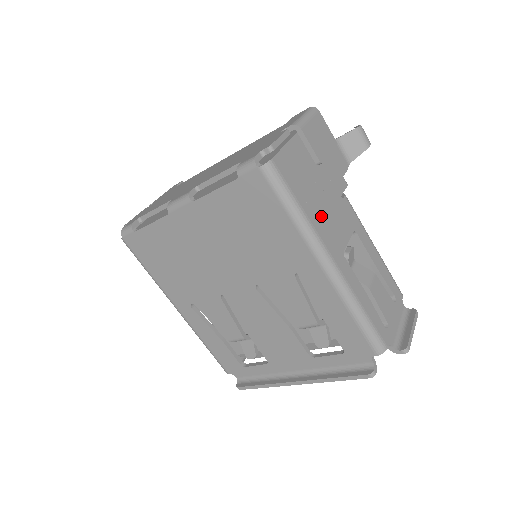
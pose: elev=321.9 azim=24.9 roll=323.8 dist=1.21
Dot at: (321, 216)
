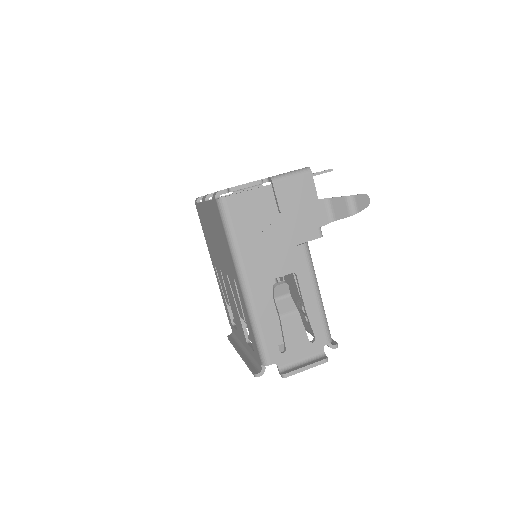
Dot at: (256, 249)
